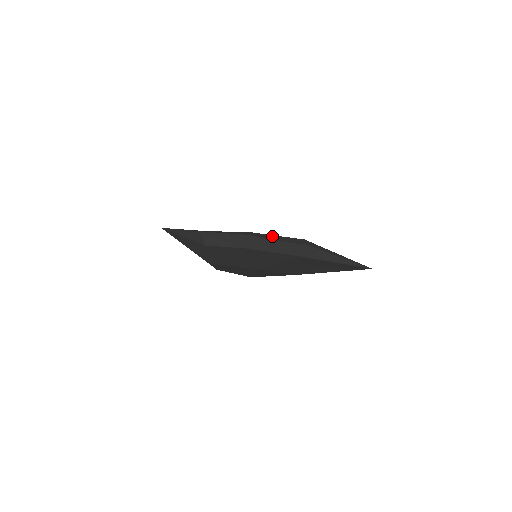
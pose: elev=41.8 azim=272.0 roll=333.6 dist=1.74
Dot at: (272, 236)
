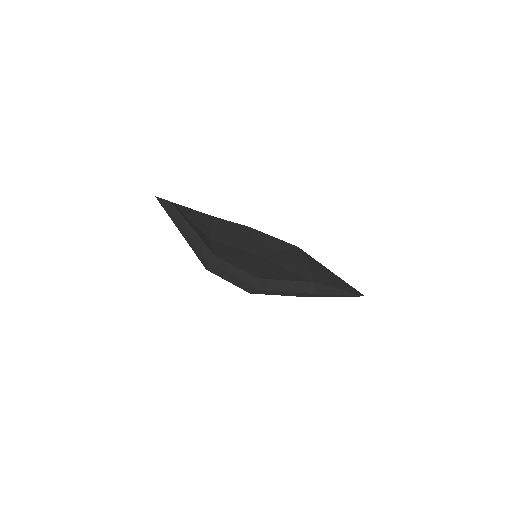
Dot at: (283, 283)
